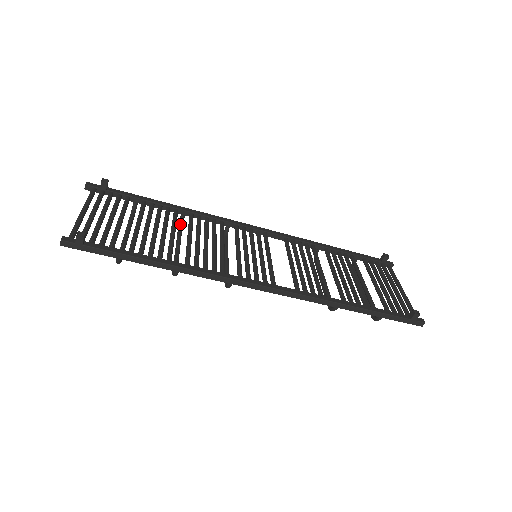
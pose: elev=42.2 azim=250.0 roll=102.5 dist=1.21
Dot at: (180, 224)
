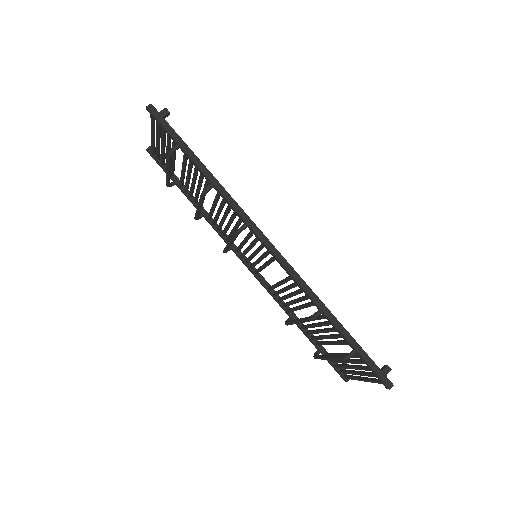
Dot at: occluded
